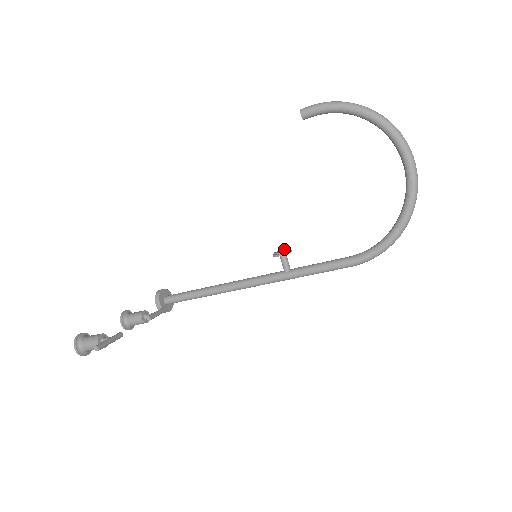
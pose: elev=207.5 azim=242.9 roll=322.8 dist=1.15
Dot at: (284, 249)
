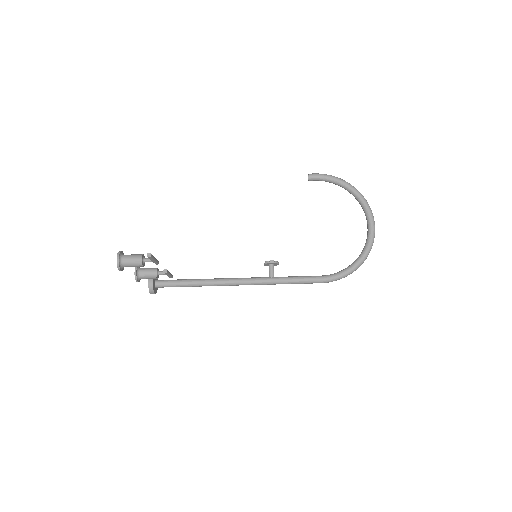
Dot at: occluded
